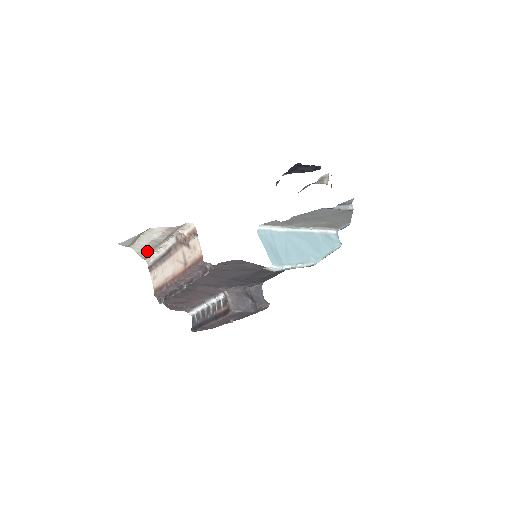
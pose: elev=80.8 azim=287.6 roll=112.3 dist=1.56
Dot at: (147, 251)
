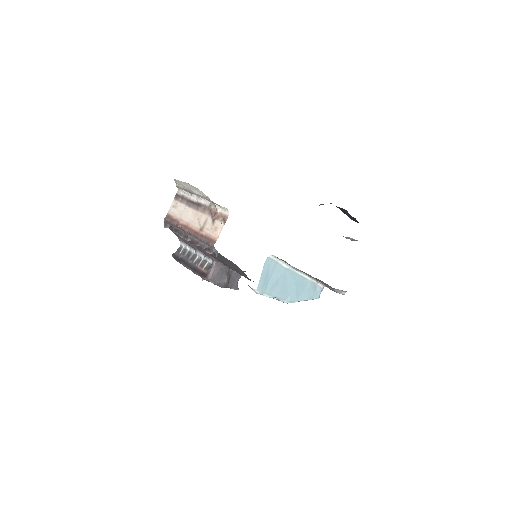
Dot at: occluded
